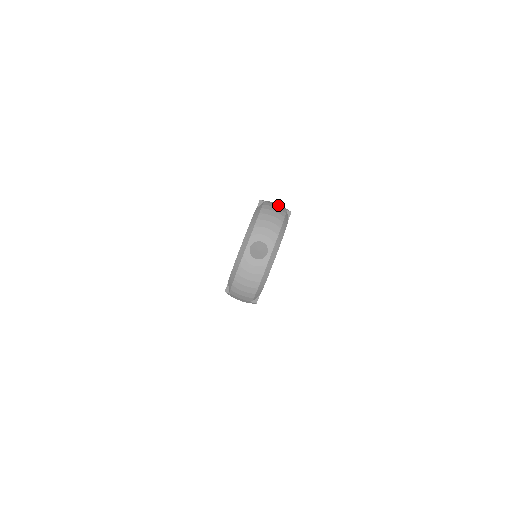
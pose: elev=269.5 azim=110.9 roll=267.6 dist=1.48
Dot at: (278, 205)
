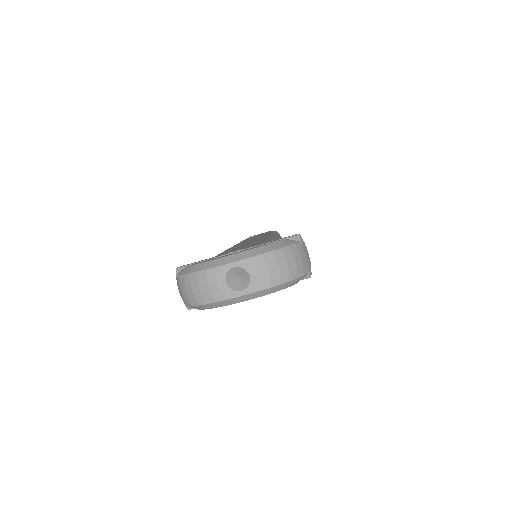
Dot at: (308, 258)
